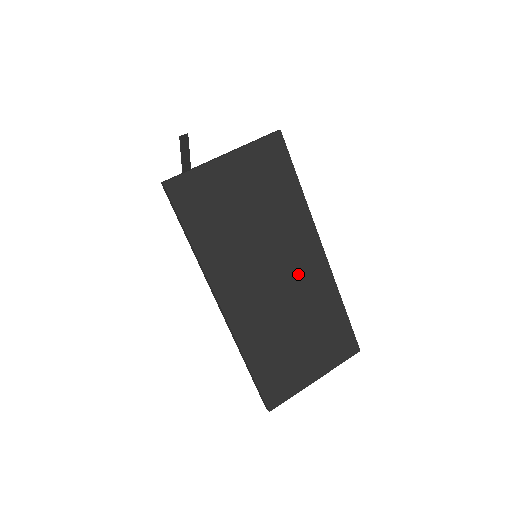
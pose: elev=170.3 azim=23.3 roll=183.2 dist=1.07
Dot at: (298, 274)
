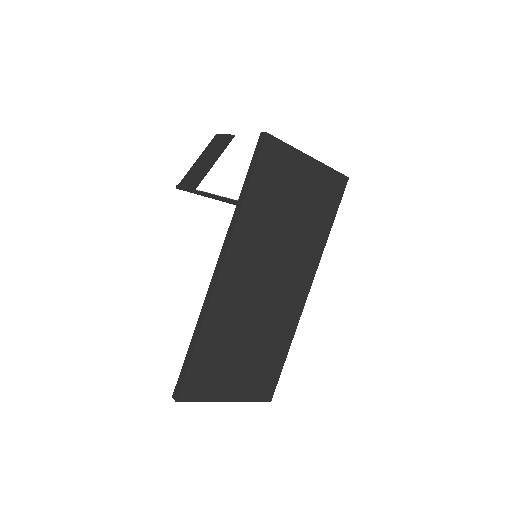
Dot at: (283, 294)
